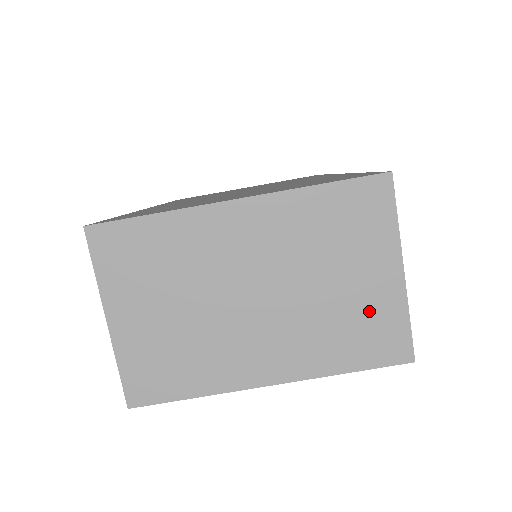
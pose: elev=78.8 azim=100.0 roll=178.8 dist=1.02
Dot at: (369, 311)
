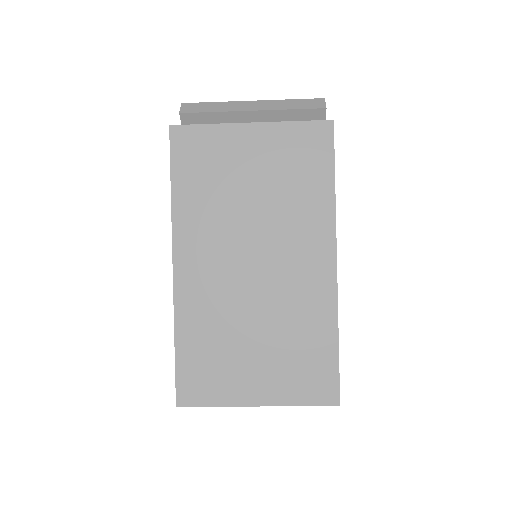
Dot at: occluded
